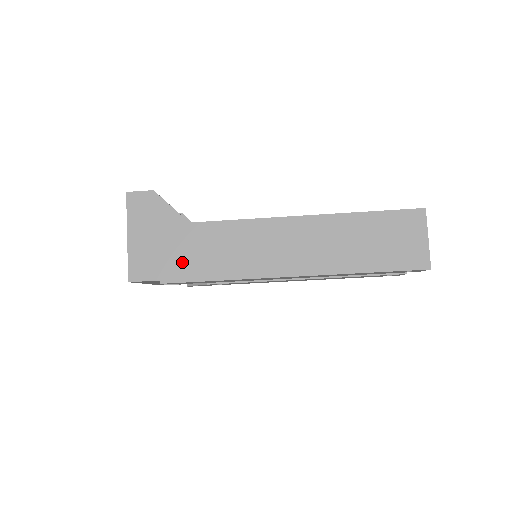
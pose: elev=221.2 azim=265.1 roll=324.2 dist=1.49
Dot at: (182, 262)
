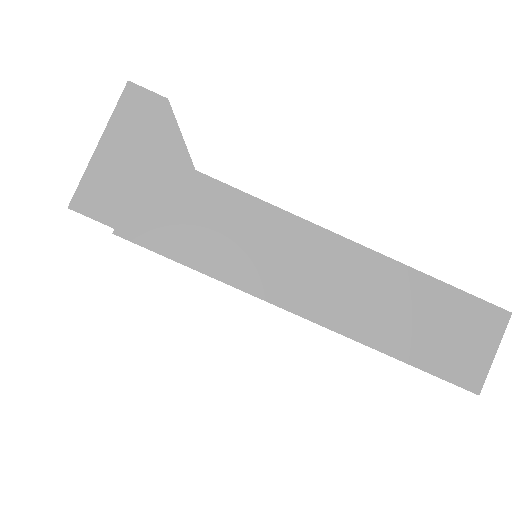
Dot at: (158, 219)
